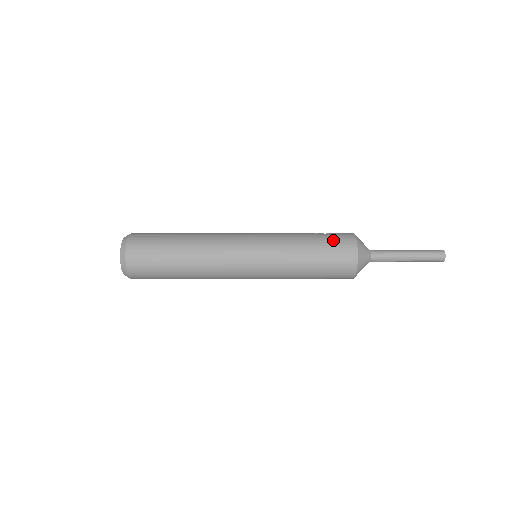
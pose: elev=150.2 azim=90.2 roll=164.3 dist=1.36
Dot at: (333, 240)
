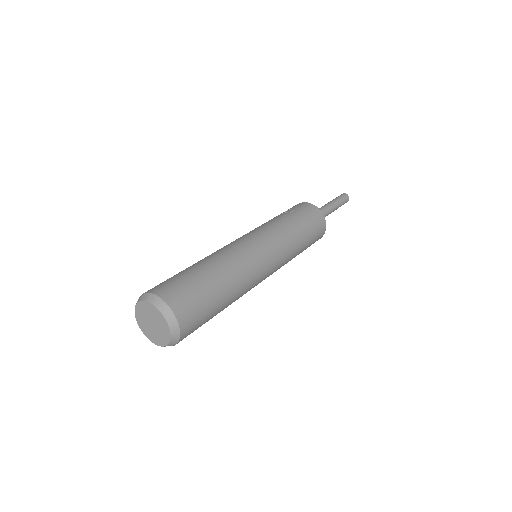
Dot at: (302, 210)
